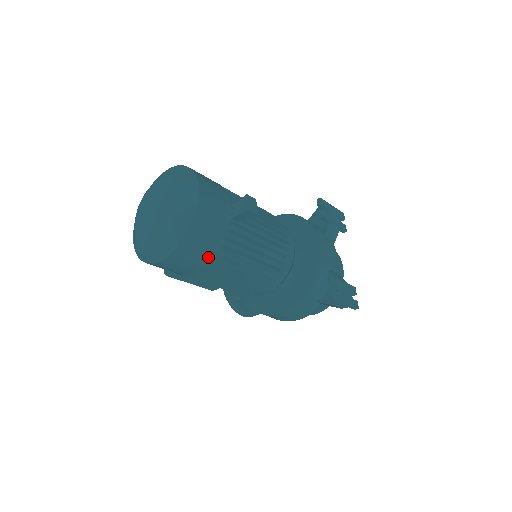
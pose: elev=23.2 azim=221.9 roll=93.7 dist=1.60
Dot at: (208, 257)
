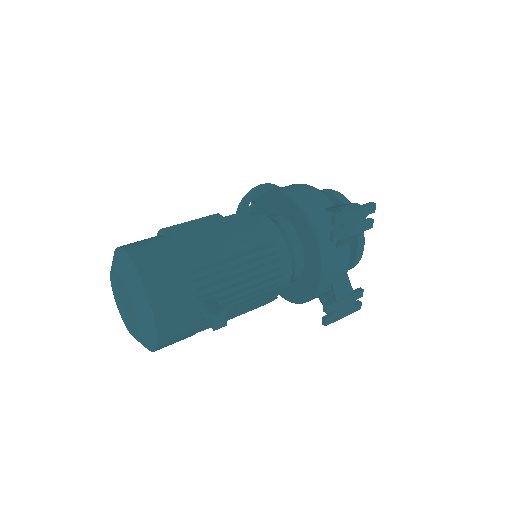
Dot at: occluded
